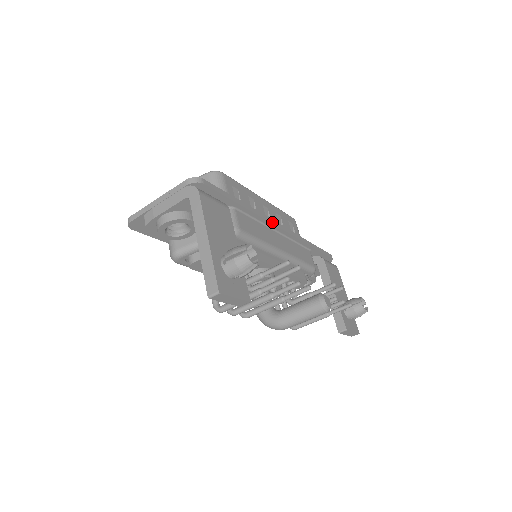
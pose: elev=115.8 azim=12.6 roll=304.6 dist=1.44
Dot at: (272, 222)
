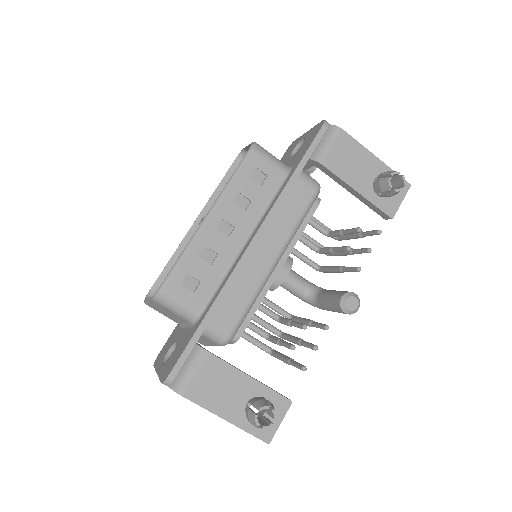
Dot at: (243, 262)
